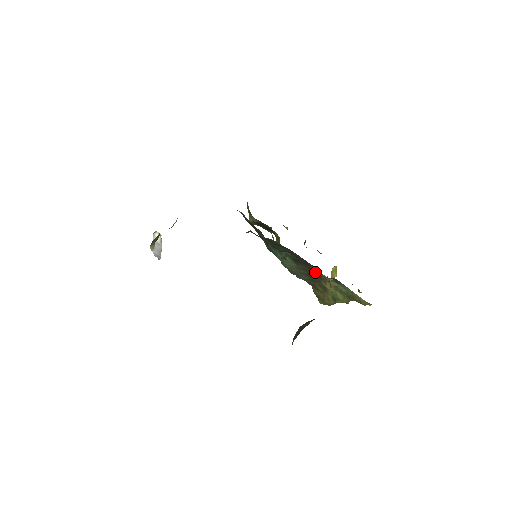
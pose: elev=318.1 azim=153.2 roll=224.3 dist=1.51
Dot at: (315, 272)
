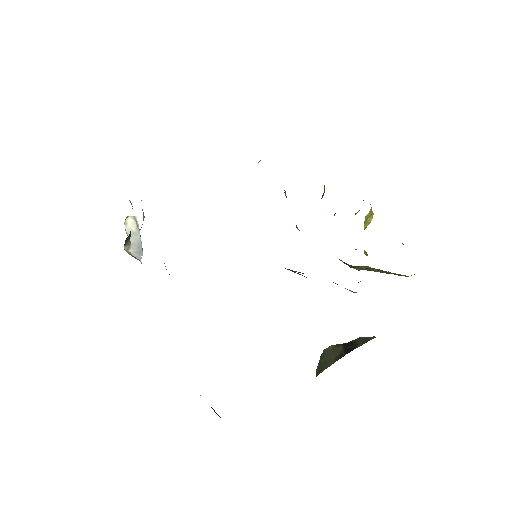
Dot at: occluded
